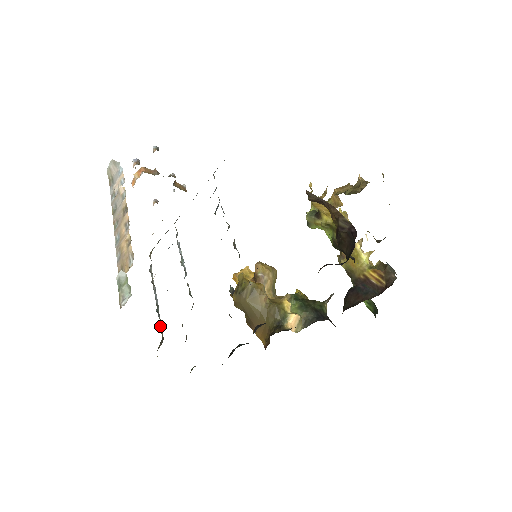
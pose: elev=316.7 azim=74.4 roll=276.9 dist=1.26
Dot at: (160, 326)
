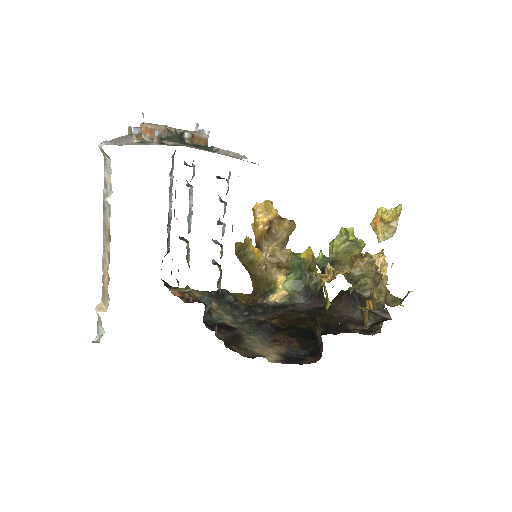
Dot at: (168, 242)
